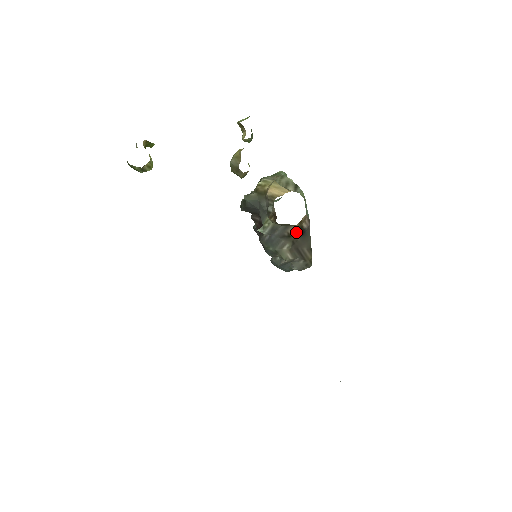
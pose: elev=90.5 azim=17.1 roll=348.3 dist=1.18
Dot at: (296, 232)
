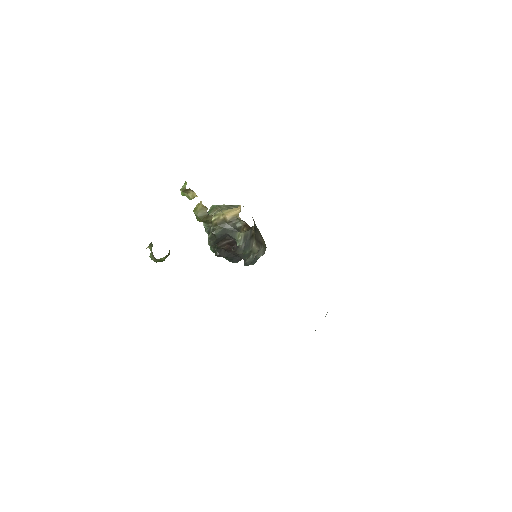
Dot at: (254, 230)
